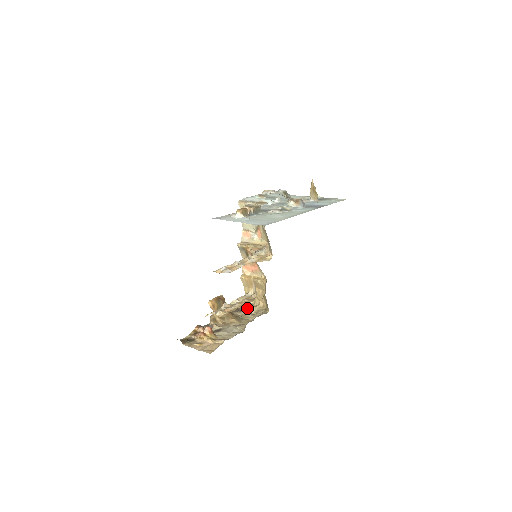
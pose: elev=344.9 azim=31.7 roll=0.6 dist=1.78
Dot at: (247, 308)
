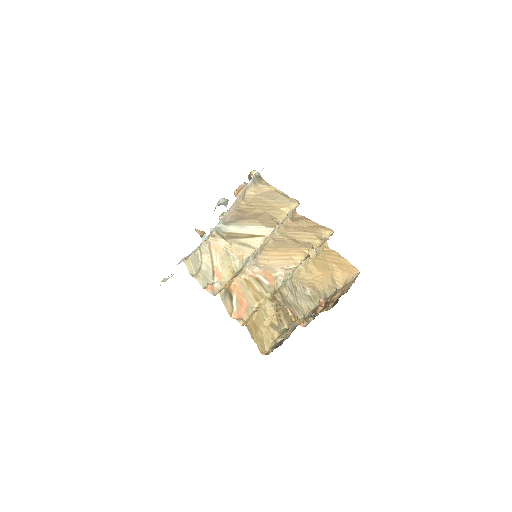
Dot at: (277, 344)
